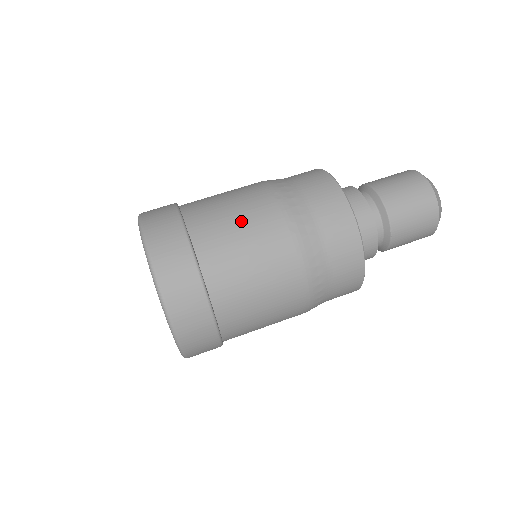
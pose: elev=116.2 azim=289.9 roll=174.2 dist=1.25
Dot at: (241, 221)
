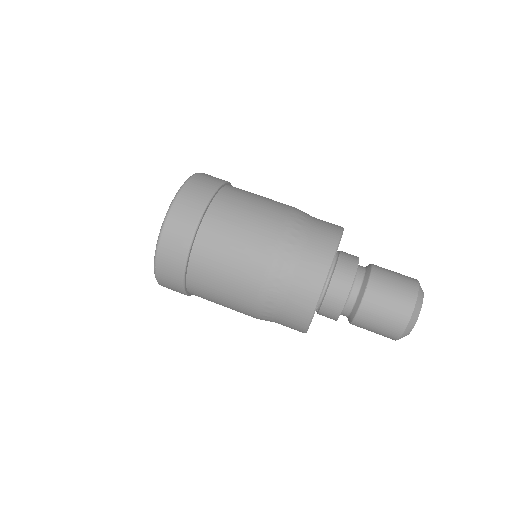
Dot at: (263, 198)
